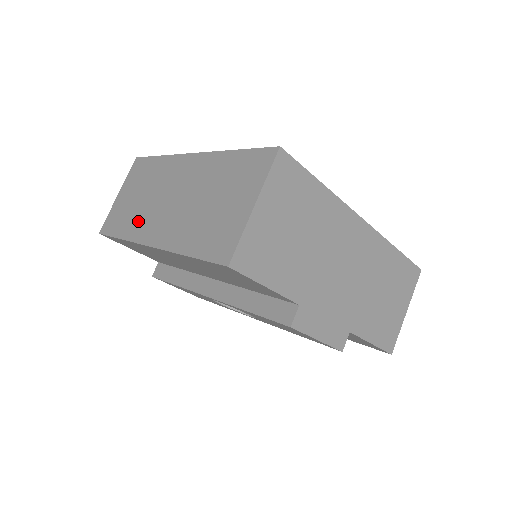
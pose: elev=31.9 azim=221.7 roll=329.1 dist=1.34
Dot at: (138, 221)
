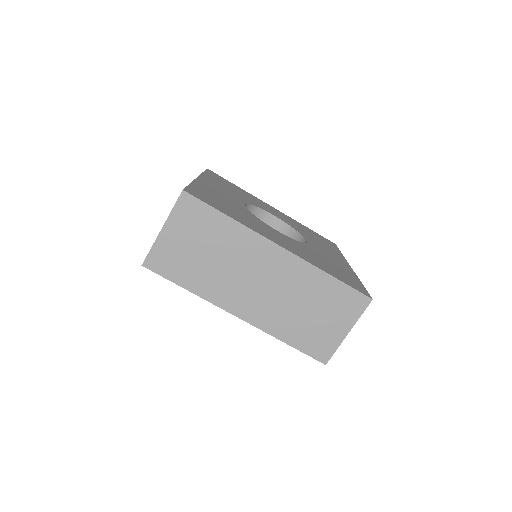
Dot at: (214, 284)
